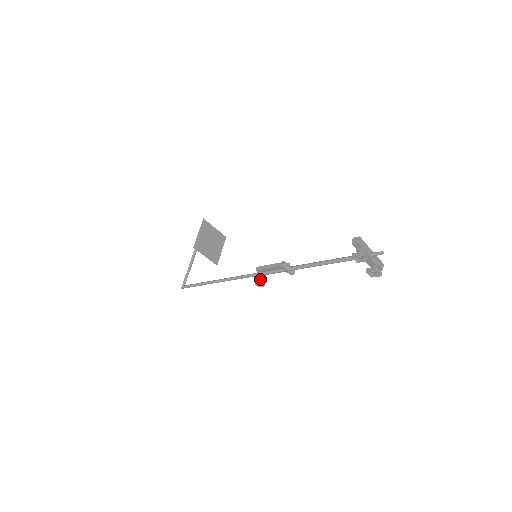
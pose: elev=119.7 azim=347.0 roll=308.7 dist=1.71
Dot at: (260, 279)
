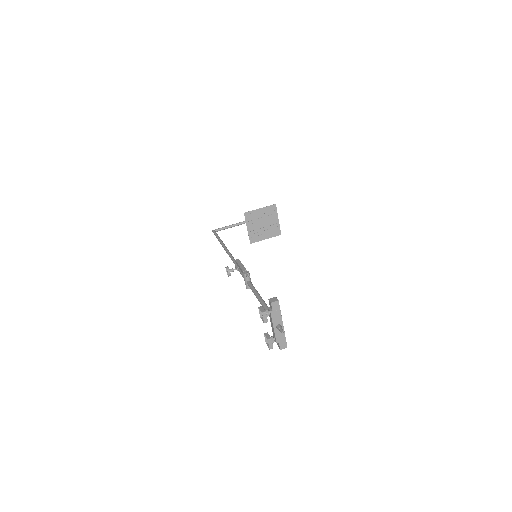
Dot at: (232, 269)
